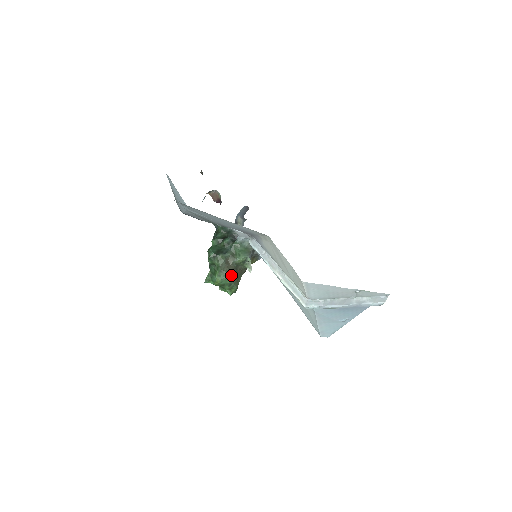
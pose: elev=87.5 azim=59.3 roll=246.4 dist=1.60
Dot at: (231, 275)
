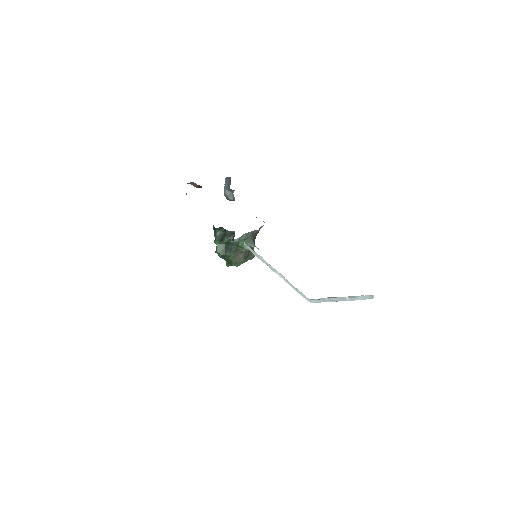
Dot at: (244, 260)
